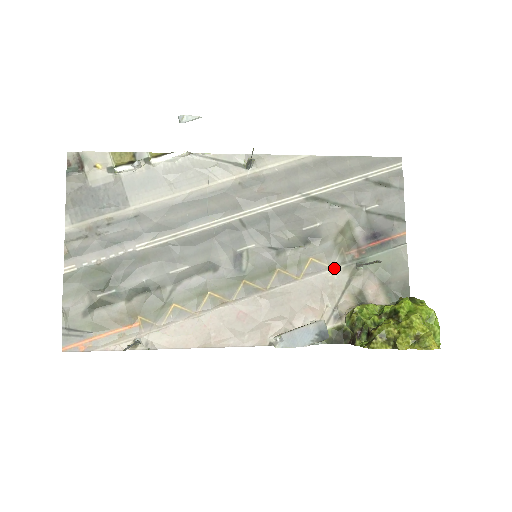
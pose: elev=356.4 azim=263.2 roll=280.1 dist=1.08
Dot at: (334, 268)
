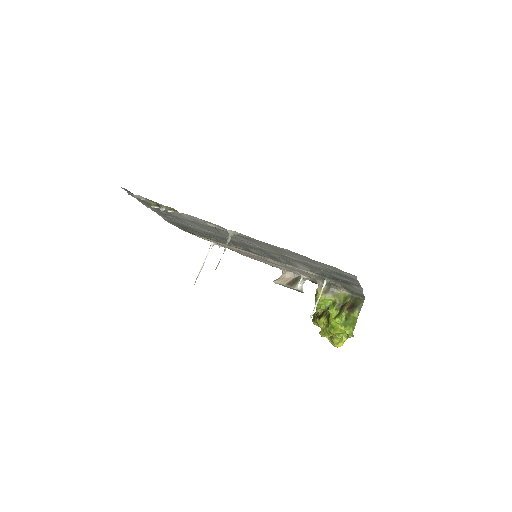
Dot at: (310, 273)
